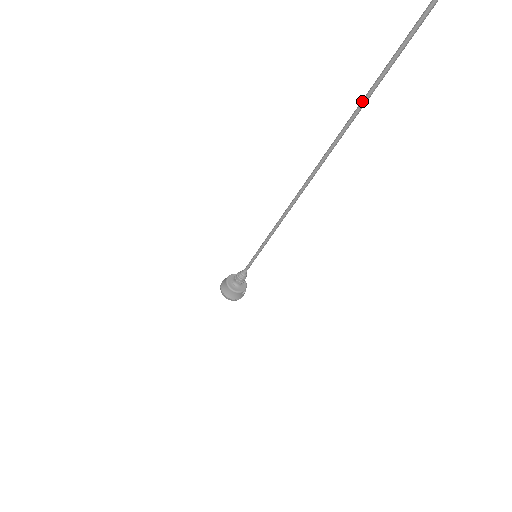
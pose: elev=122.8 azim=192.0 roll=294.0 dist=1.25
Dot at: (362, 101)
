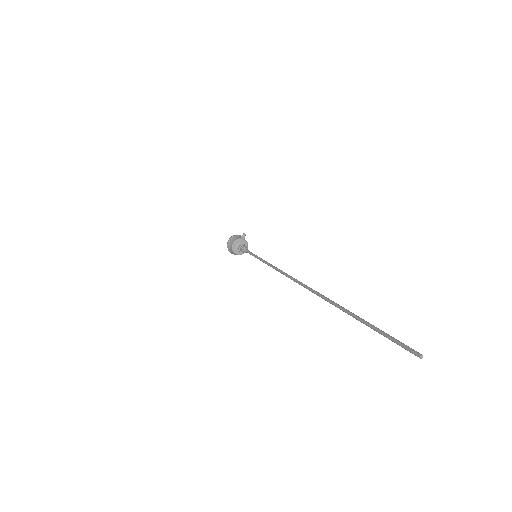
Dot at: (342, 310)
